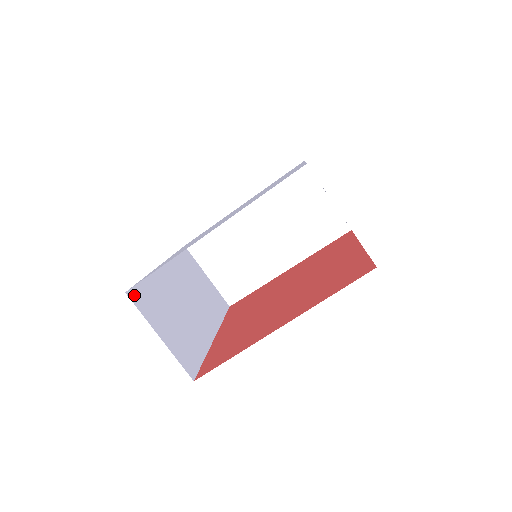
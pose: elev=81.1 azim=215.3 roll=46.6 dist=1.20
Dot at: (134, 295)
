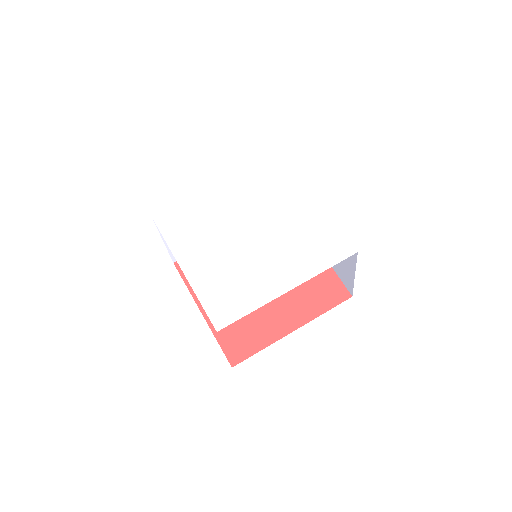
Dot at: occluded
